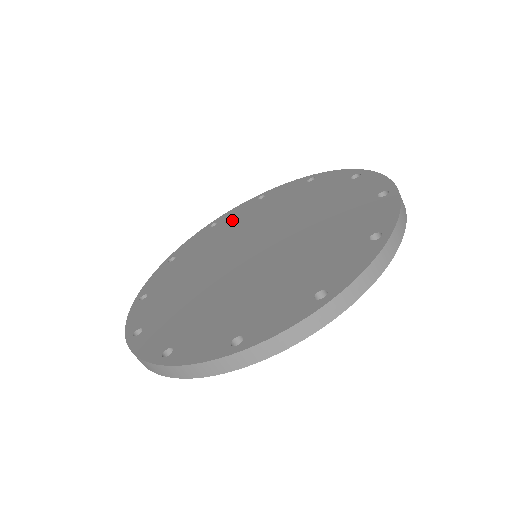
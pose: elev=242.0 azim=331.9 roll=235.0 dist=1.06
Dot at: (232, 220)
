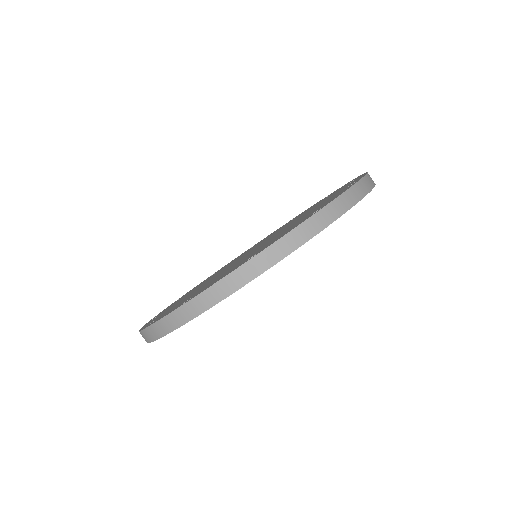
Dot at: occluded
